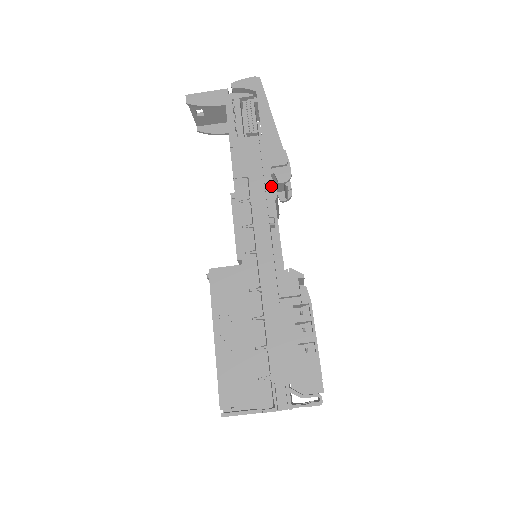
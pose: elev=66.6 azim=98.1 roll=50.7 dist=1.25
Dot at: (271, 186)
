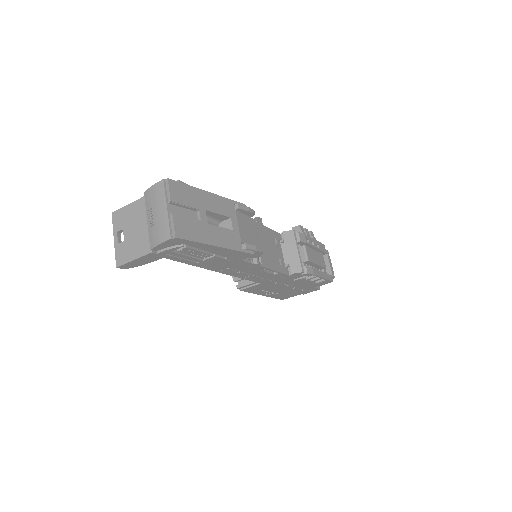
Dot at: (251, 264)
